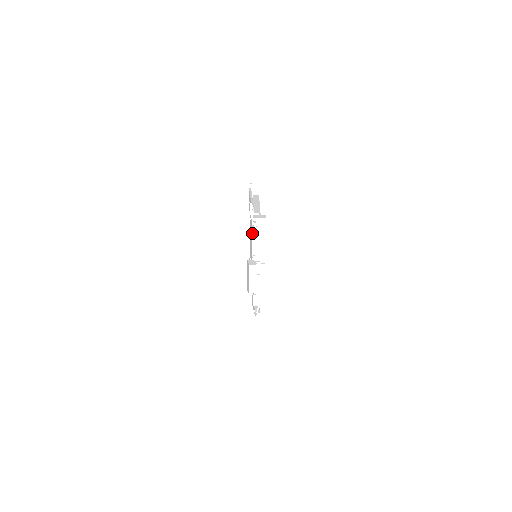
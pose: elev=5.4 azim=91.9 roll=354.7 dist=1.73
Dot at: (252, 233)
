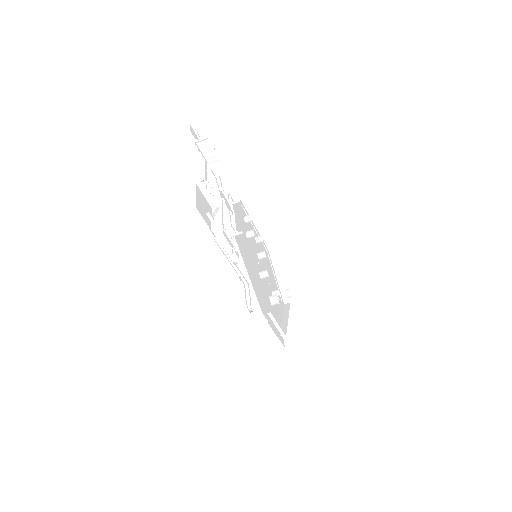
Dot at: (228, 204)
